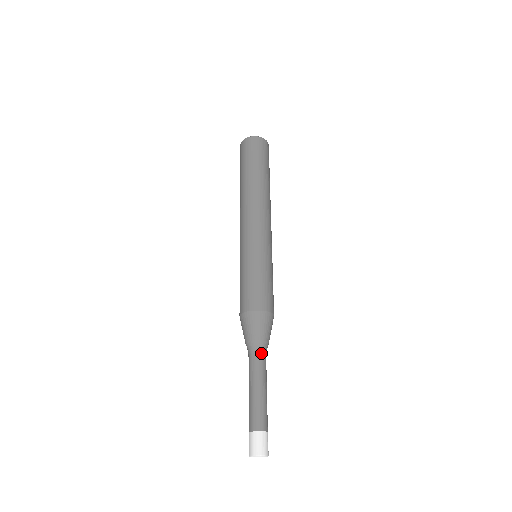
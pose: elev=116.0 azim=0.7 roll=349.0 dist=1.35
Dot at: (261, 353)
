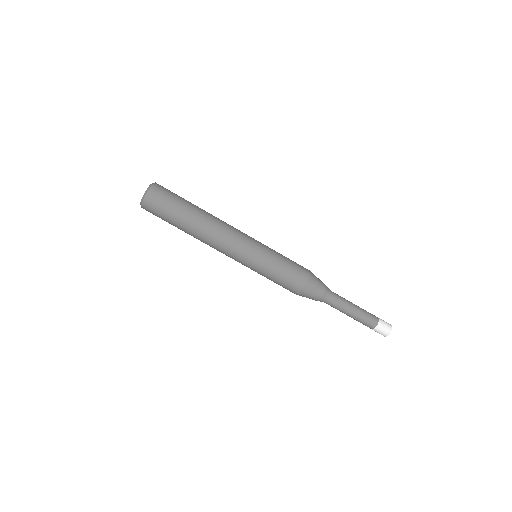
Dot at: (332, 296)
